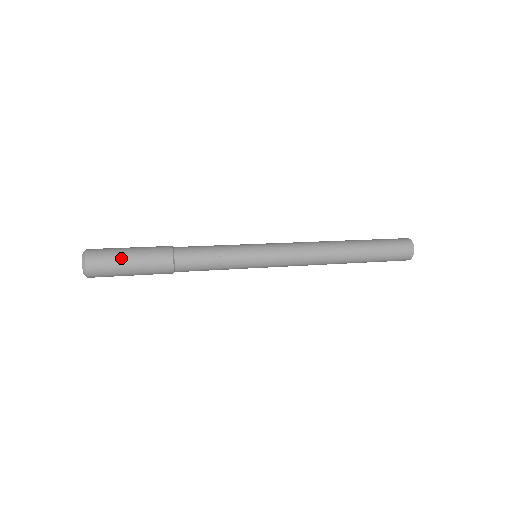
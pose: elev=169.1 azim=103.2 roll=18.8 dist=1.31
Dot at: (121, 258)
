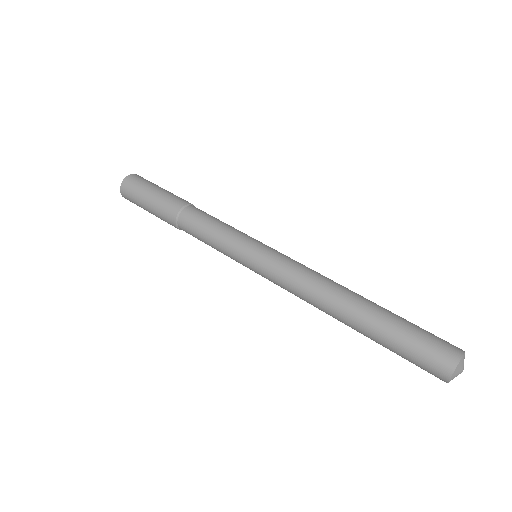
Dot at: (141, 205)
